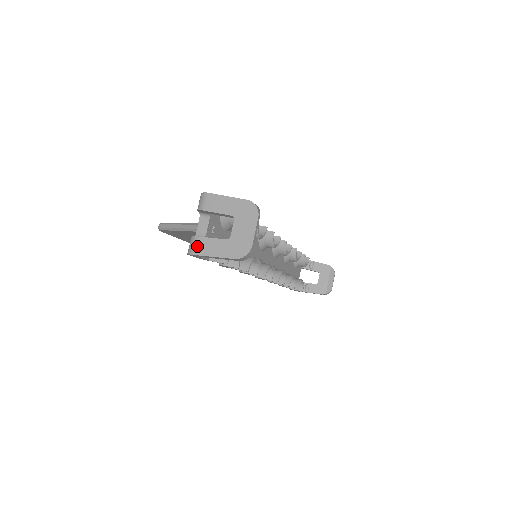
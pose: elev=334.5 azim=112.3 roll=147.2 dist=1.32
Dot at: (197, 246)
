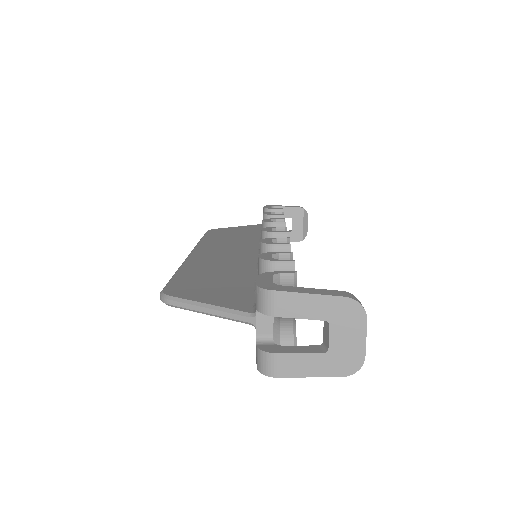
Dot at: (278, 366)
